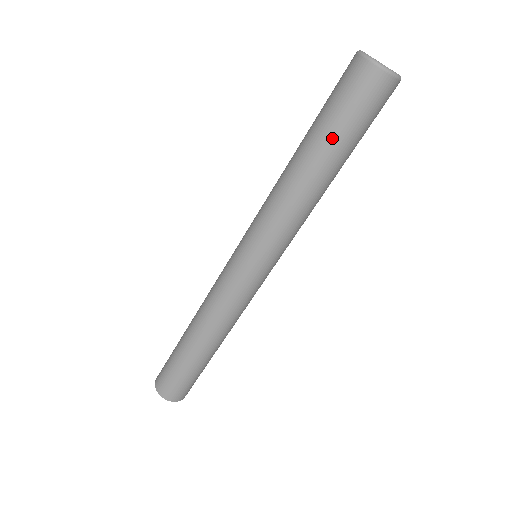
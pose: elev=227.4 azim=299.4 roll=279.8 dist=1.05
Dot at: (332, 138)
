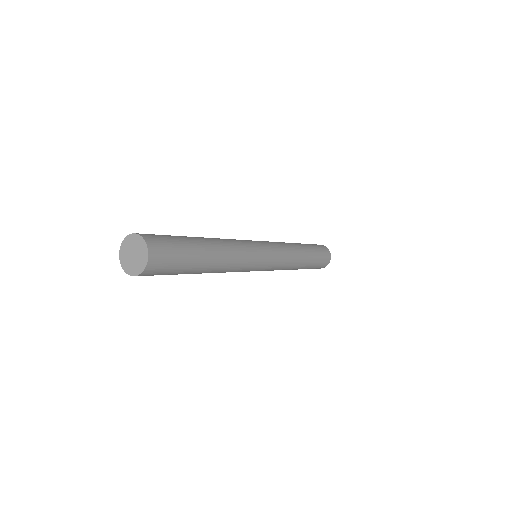
Dot at: (312, 248)
